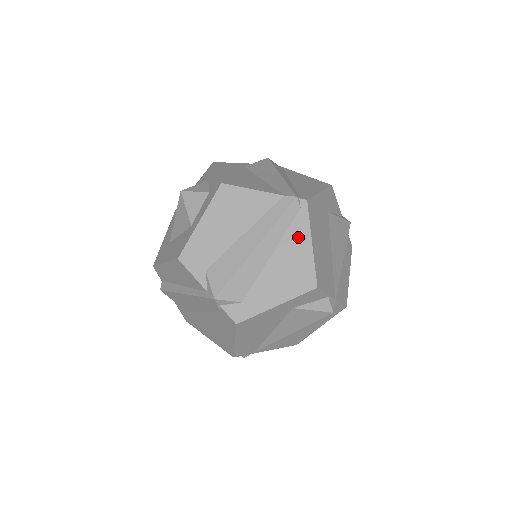
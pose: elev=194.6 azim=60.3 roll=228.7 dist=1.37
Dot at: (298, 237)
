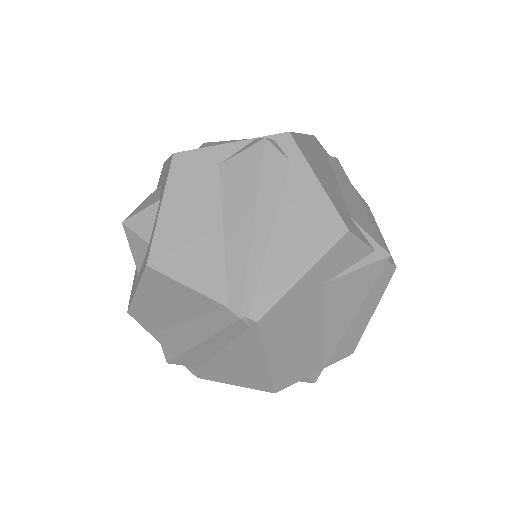
Dot at: (249, 349)
